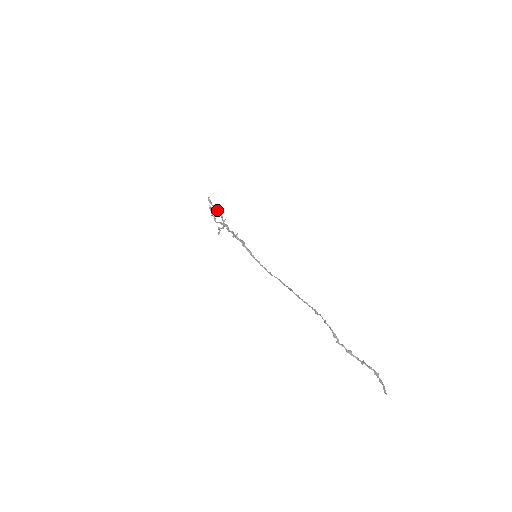
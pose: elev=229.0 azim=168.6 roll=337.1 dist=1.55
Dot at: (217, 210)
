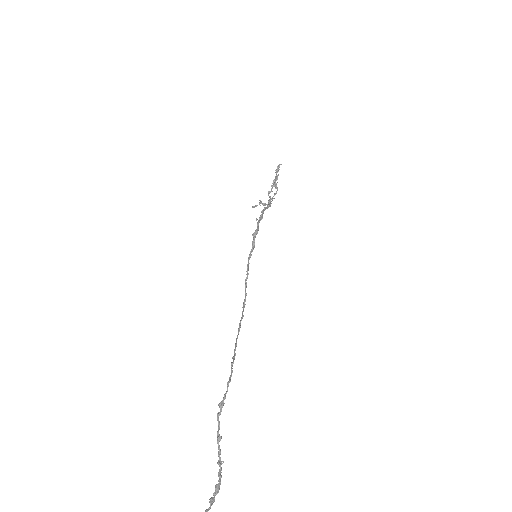
Dot at: occluded
